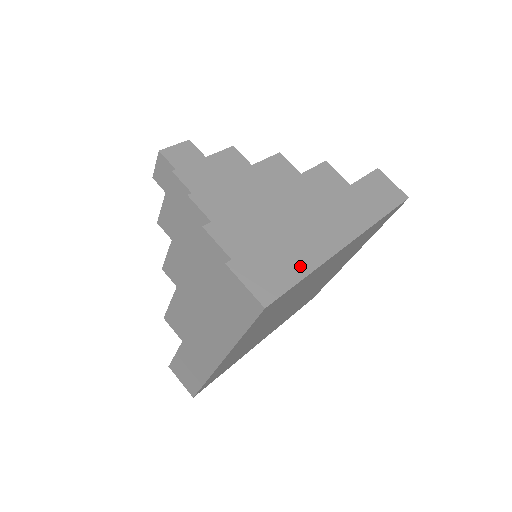
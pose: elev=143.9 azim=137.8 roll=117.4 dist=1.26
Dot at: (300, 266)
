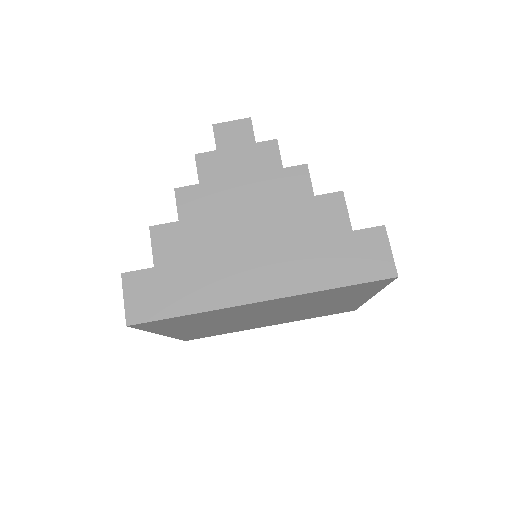
Dot at: occluded
